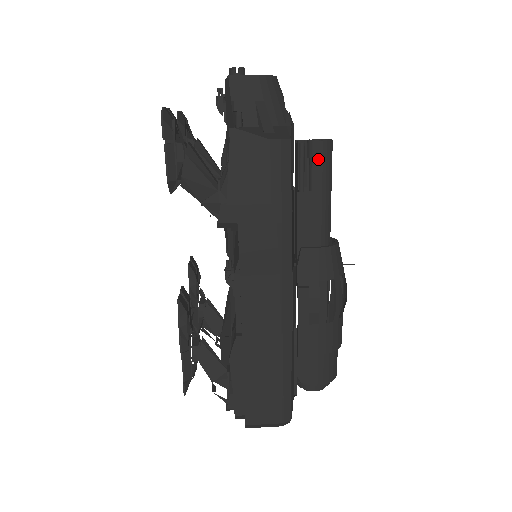
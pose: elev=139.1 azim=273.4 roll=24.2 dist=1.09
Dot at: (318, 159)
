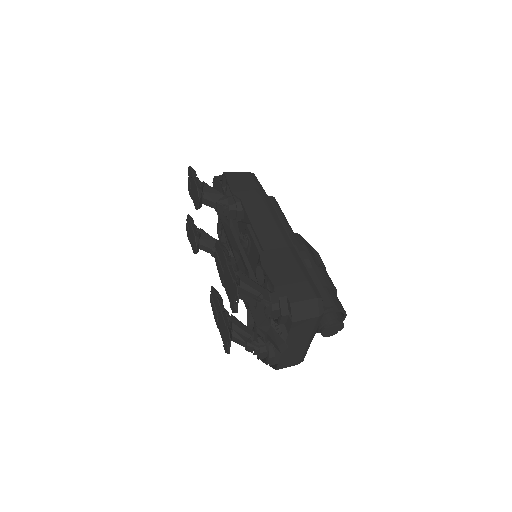
Dot at: (272, 202)
